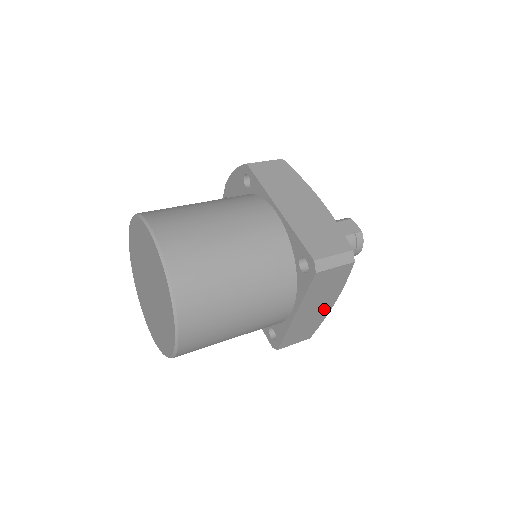
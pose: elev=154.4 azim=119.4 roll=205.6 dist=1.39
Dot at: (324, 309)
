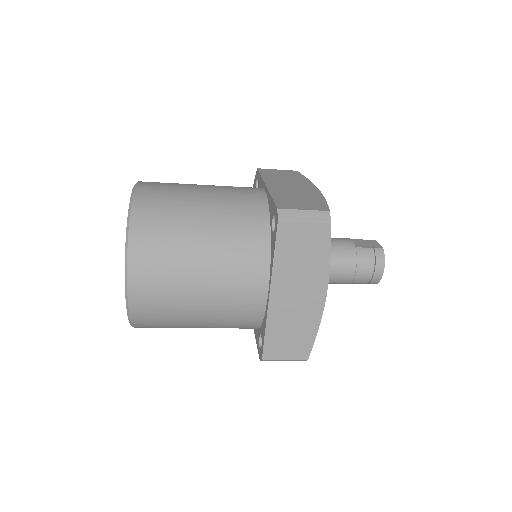
Dot at: (313, 303)
